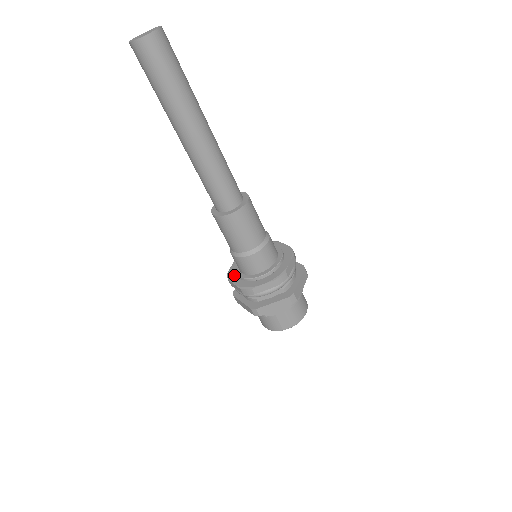
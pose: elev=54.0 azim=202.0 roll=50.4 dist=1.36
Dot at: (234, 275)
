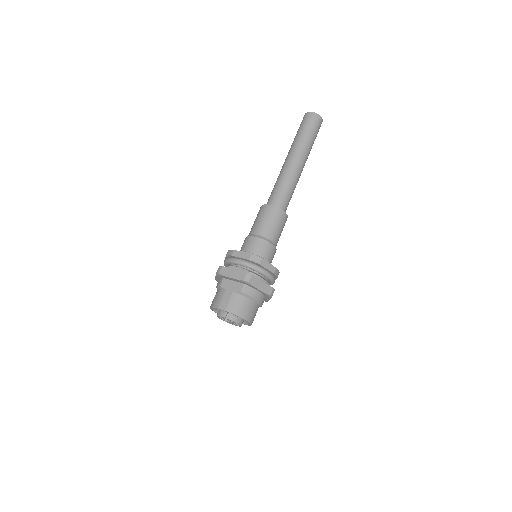
Dot at: occluded
